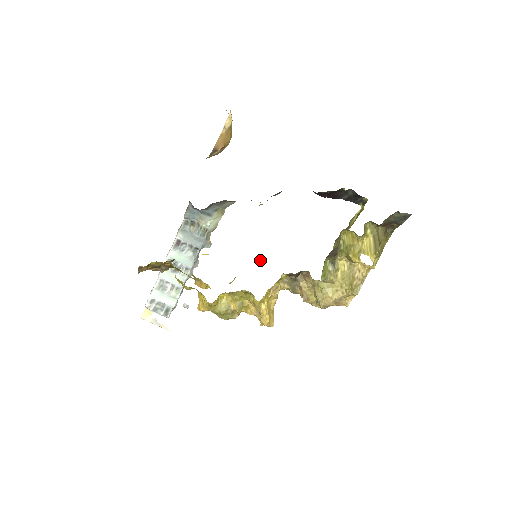
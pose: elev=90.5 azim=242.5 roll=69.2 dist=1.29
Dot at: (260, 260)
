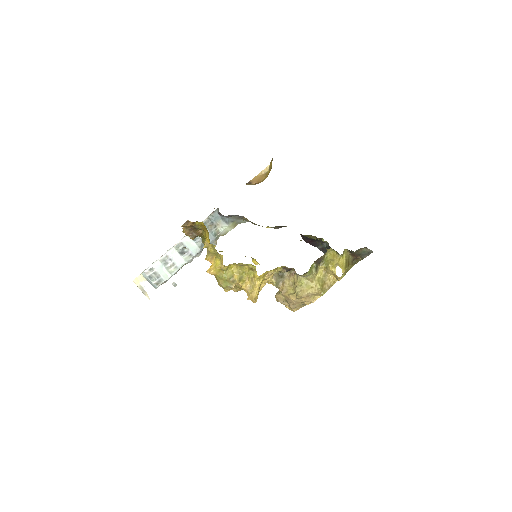
Dot at: (255, 262)
